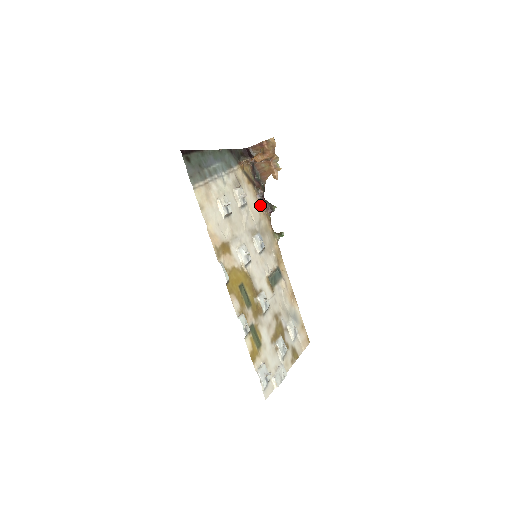
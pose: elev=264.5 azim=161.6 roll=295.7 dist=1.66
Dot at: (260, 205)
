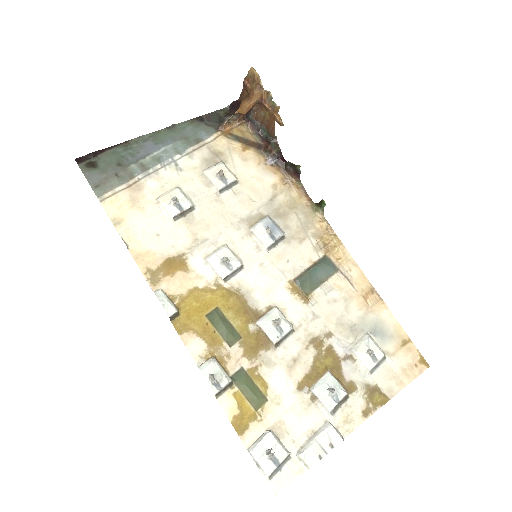
Dot at: (276, 173)
